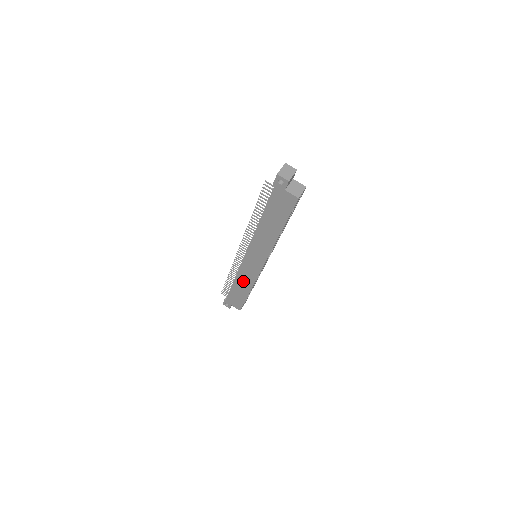
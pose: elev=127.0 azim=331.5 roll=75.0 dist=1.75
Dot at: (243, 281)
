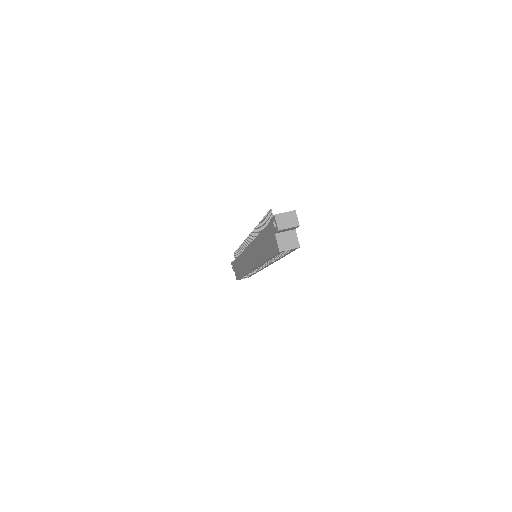
Dot at: (242, 263)
